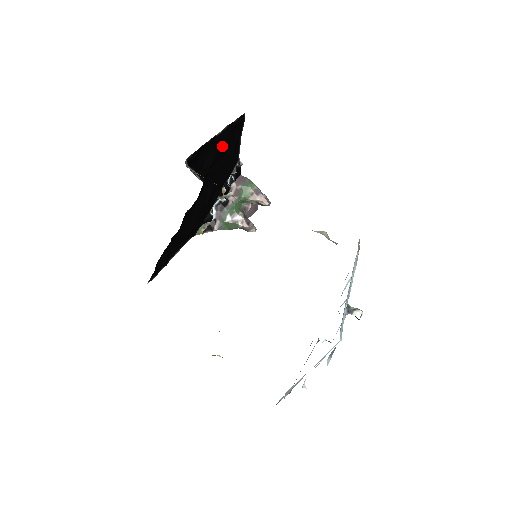
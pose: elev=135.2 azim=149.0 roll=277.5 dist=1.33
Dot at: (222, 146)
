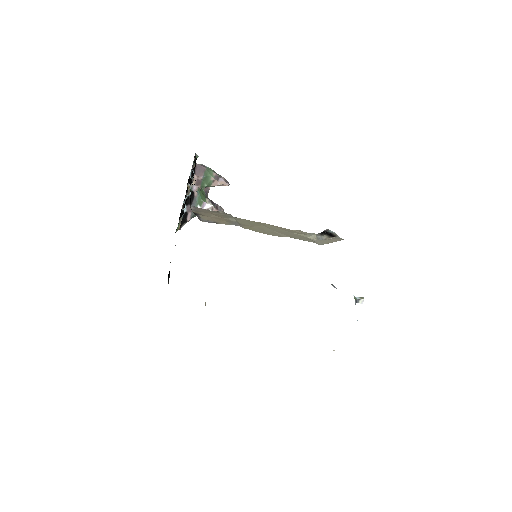
Dot at: occluded
